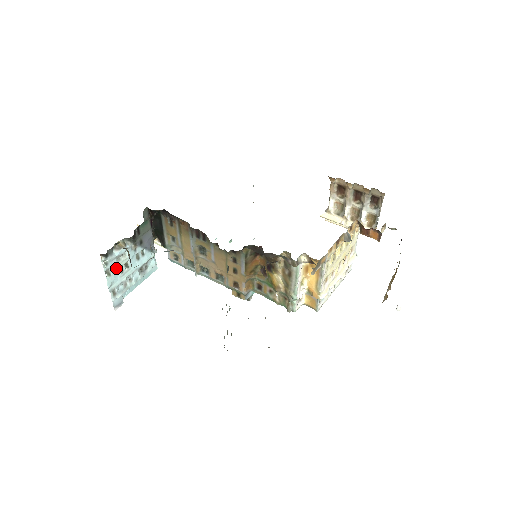
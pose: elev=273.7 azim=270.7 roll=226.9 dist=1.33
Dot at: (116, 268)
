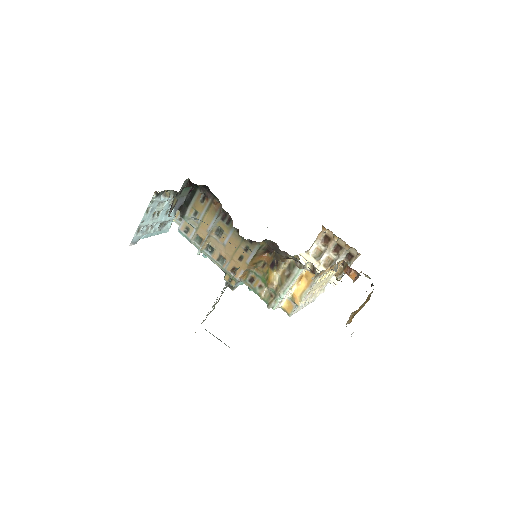
Dot at: (153, 210)
